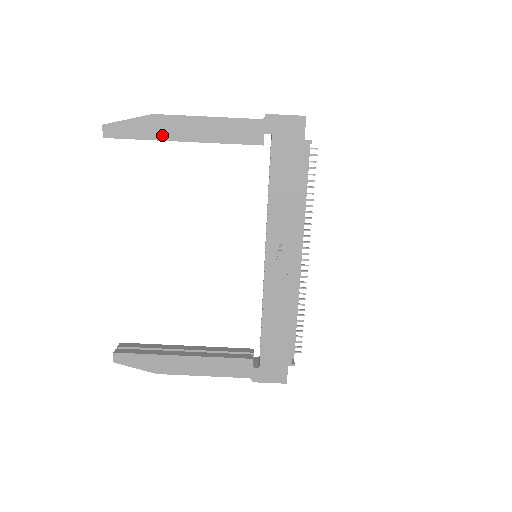
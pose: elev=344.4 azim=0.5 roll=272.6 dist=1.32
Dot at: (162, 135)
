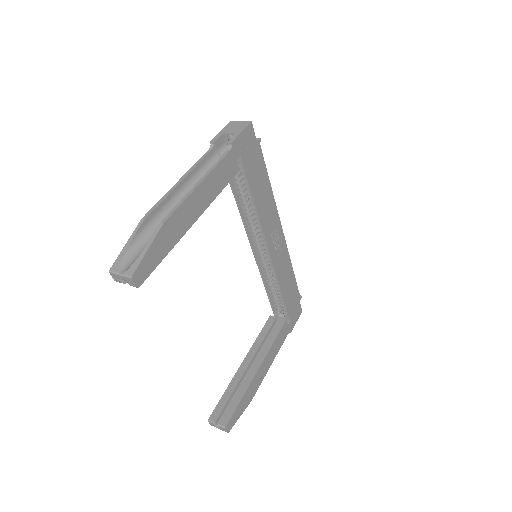
Dot at: (179, 234)
